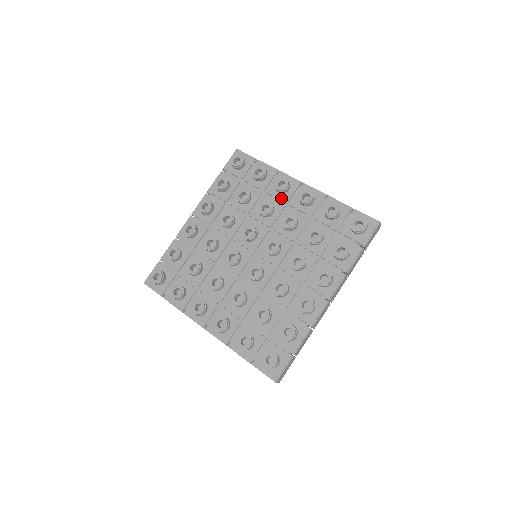
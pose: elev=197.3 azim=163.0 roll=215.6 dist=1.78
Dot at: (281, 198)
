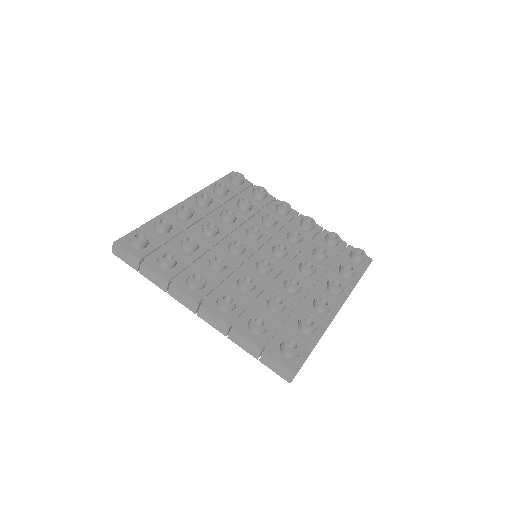
Dot at: (281, 217)
